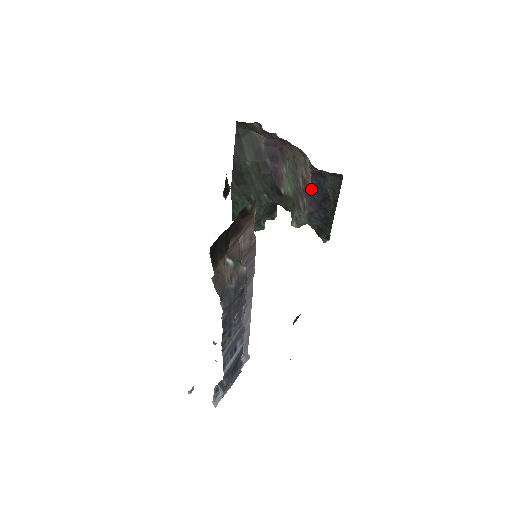
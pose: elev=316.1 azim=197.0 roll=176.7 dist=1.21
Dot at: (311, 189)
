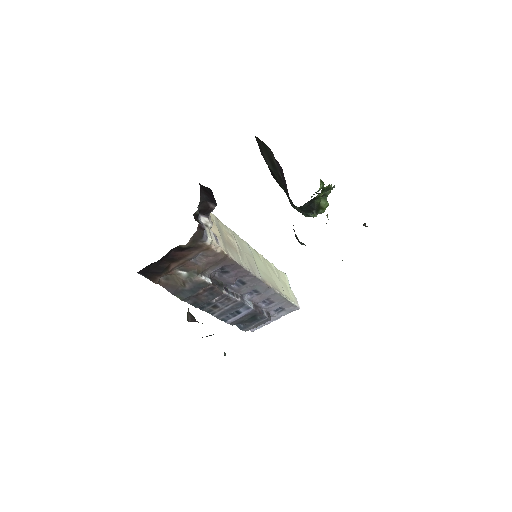
Dot at: occluded
